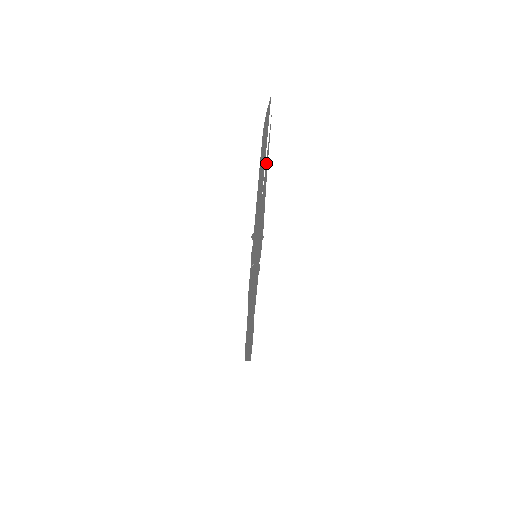
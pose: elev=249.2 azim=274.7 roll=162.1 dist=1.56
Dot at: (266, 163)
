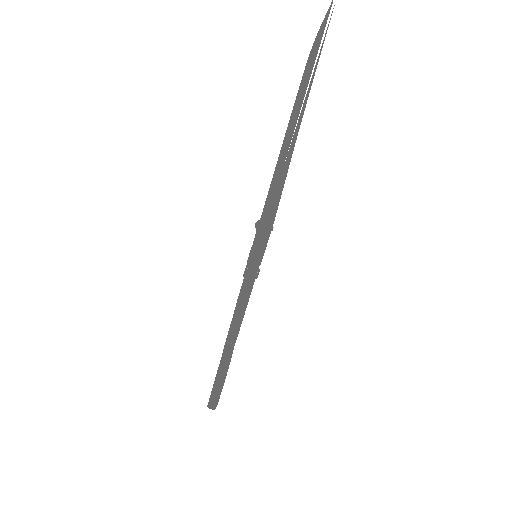
Dot at: (305, 98)
